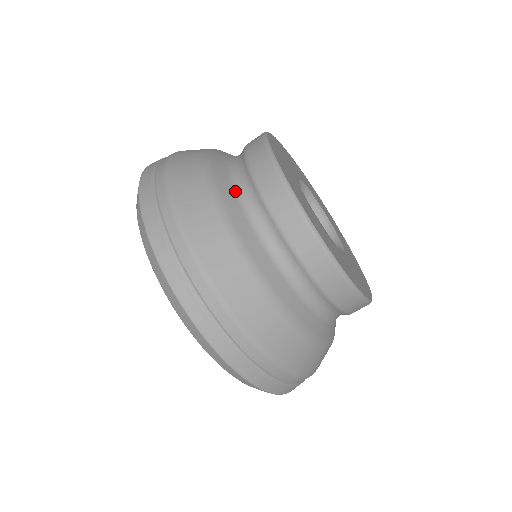
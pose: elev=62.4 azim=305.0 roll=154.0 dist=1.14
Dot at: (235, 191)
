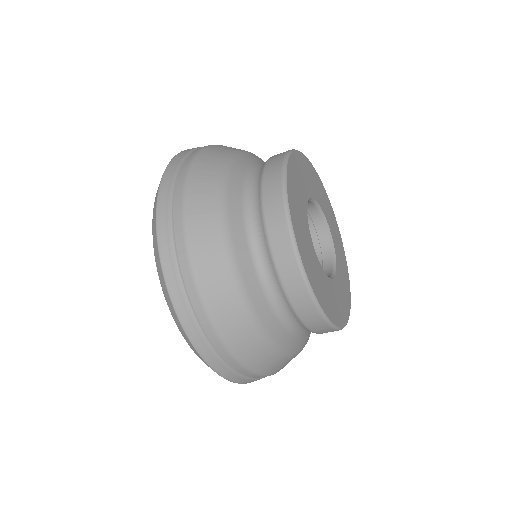
Dot at: (246, 178)
